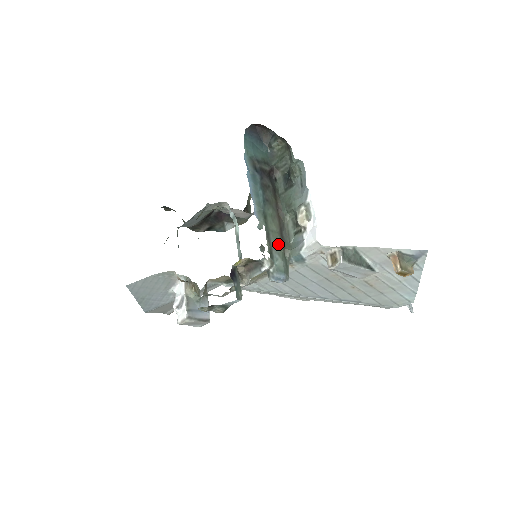
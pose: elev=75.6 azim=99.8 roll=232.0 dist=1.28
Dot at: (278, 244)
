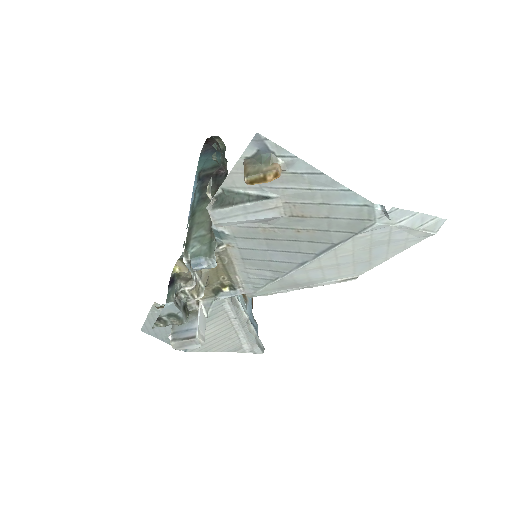
Dot at: (202, 232)
